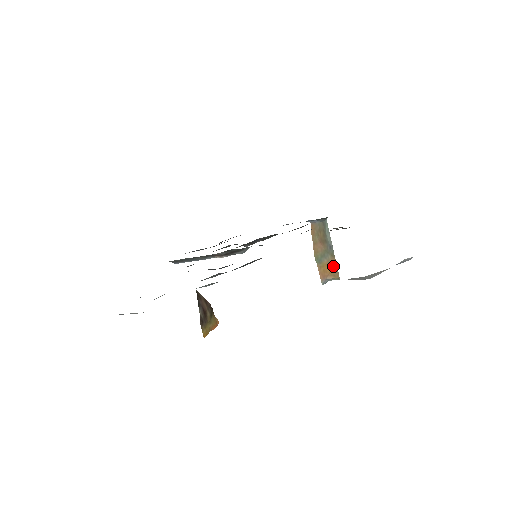
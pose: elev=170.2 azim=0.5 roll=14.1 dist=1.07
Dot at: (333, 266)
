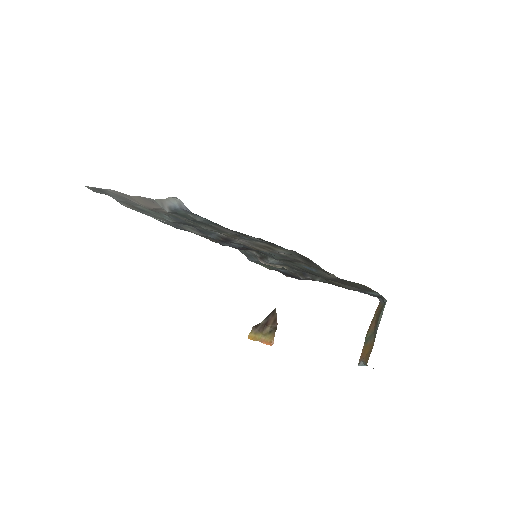
Dot at: (370, 349)
